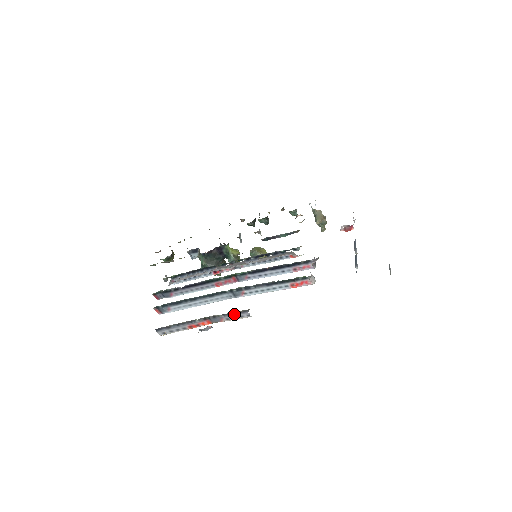
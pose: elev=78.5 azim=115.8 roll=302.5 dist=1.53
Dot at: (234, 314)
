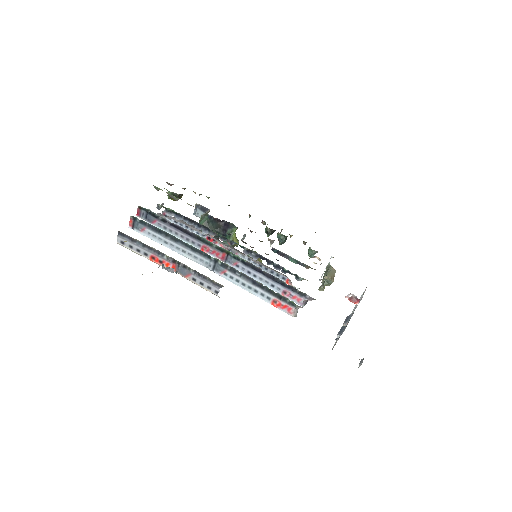
Dot at: (205, 279)
